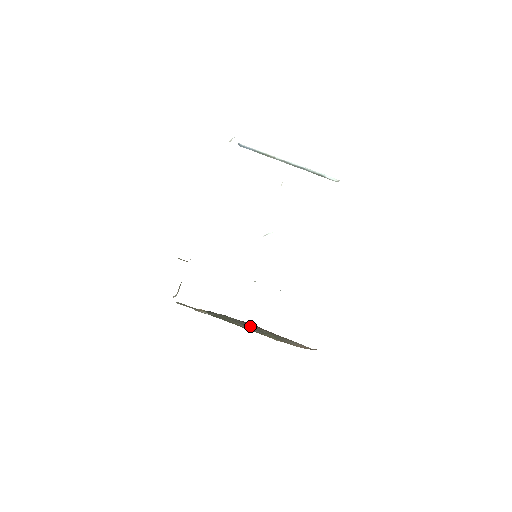
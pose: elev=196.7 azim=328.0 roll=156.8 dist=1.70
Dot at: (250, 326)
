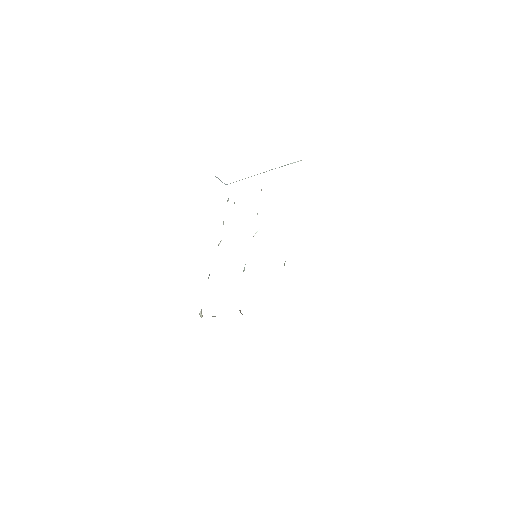
Dot at: occluded
